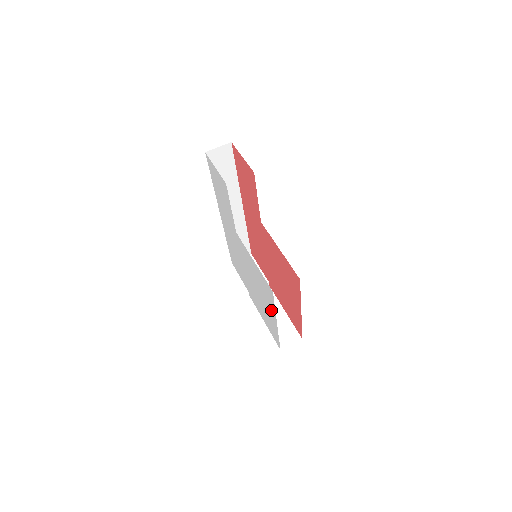
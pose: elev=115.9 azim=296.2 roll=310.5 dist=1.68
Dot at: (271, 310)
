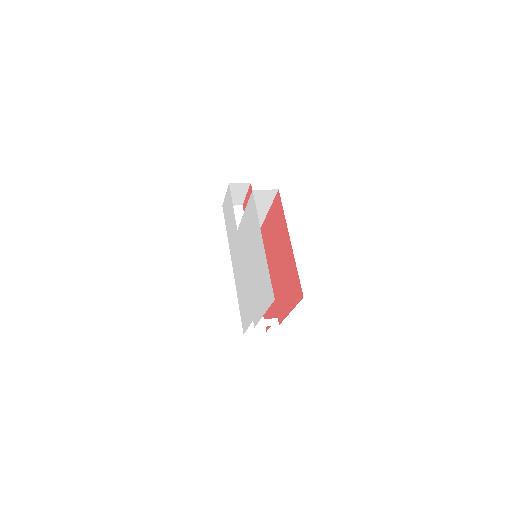
Dot at: (258, 237)
